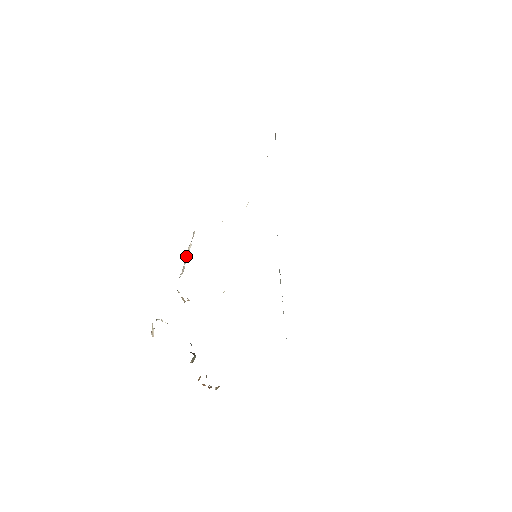
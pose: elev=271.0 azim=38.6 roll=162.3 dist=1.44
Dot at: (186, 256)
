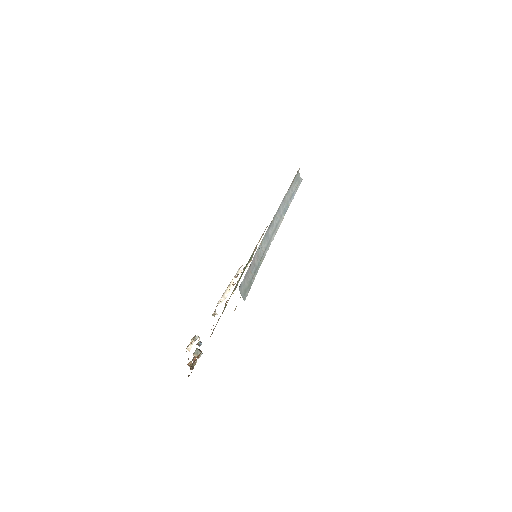
Dot at: (229, 287)
